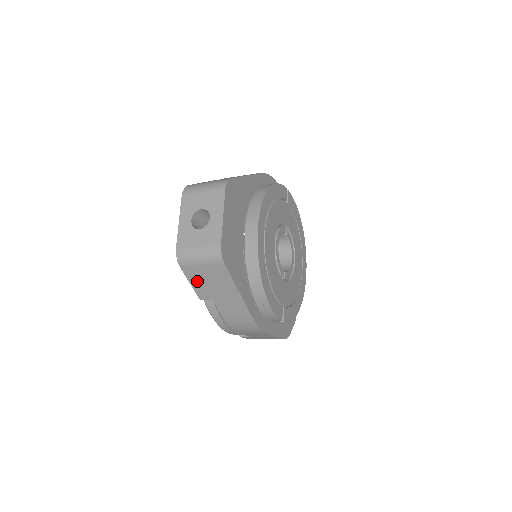
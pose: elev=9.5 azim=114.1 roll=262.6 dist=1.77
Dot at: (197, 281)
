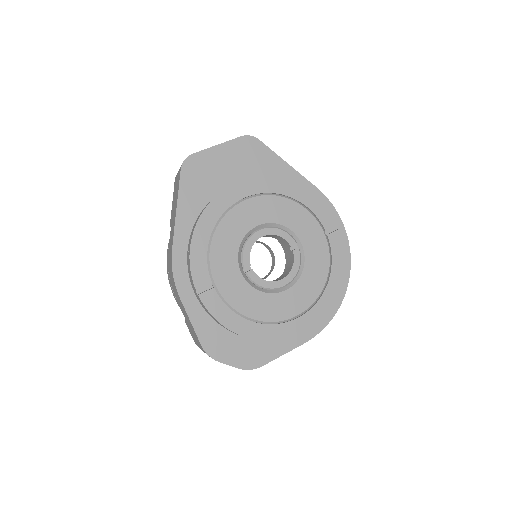
Dot at: occluded
